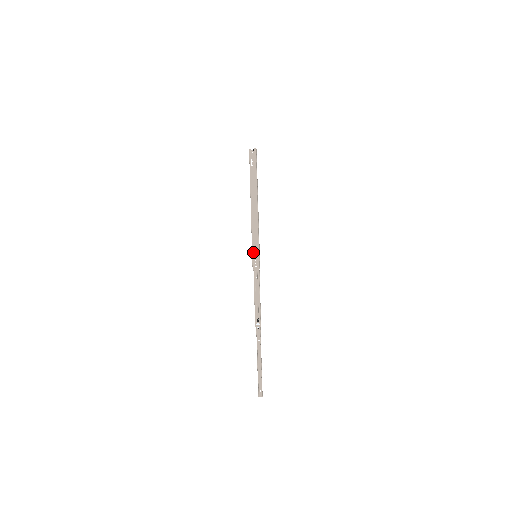
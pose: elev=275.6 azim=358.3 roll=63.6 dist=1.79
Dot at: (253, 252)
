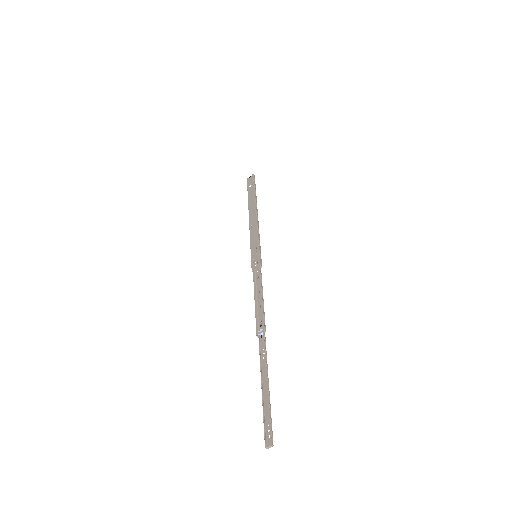
Dot at: (252, 253)
